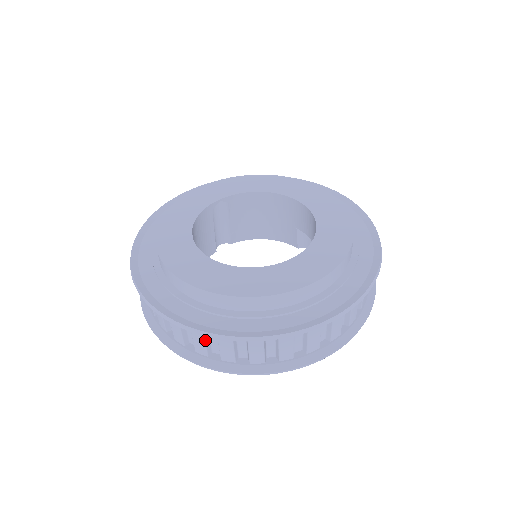
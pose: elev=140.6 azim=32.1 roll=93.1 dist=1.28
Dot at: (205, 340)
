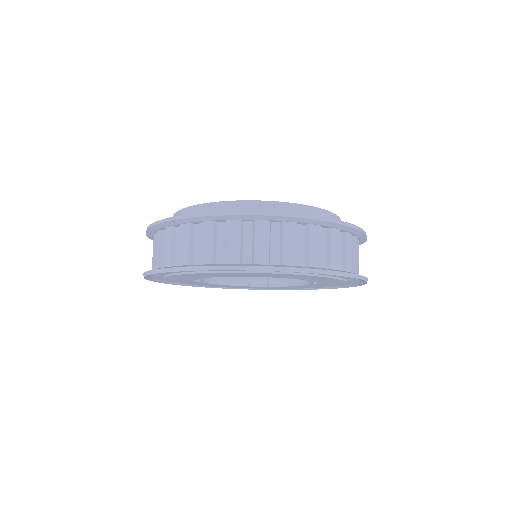
Dot at: (321, 244)
